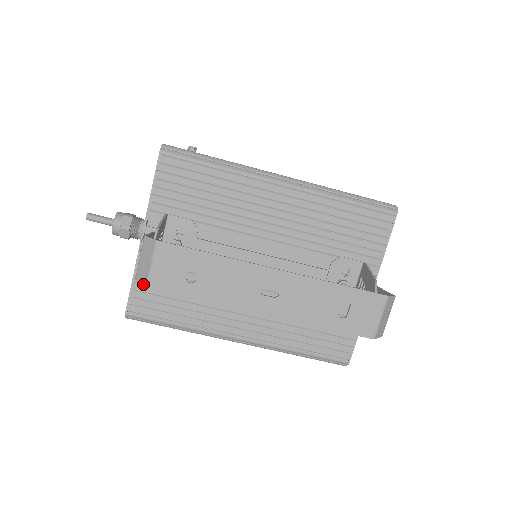
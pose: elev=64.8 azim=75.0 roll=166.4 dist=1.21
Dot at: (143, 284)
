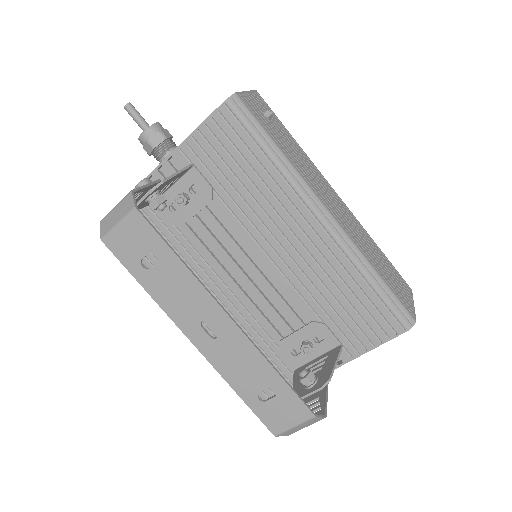
Dot at: (101, 234)
